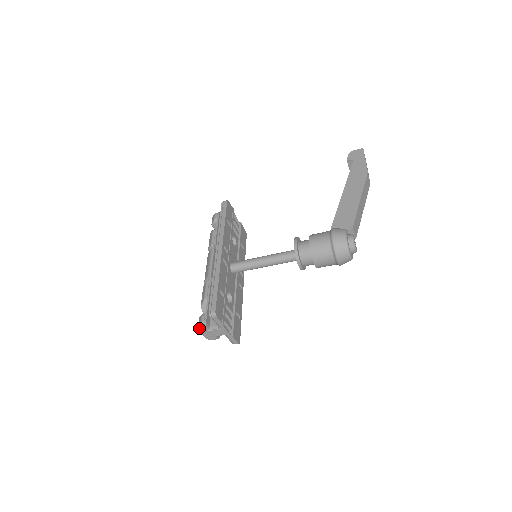
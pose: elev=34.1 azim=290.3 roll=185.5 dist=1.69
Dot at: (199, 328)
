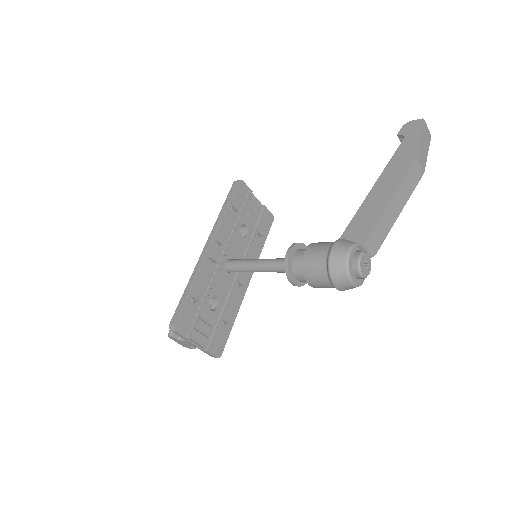
Dot at: (168, 336)
